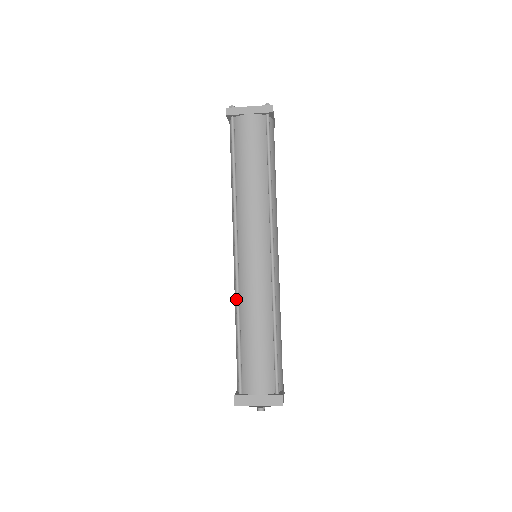
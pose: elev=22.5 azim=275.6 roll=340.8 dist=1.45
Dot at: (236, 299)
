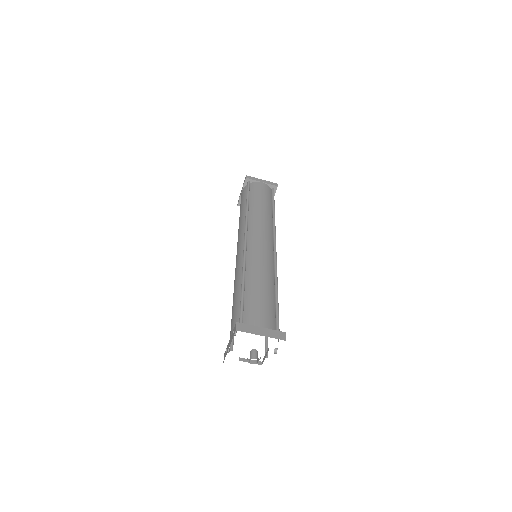
Dot at: (243, 263)
